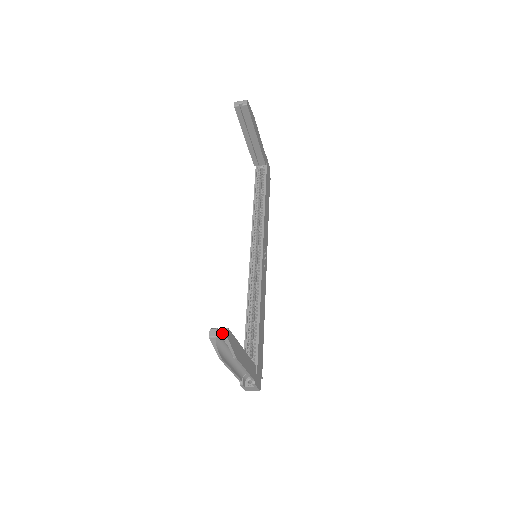
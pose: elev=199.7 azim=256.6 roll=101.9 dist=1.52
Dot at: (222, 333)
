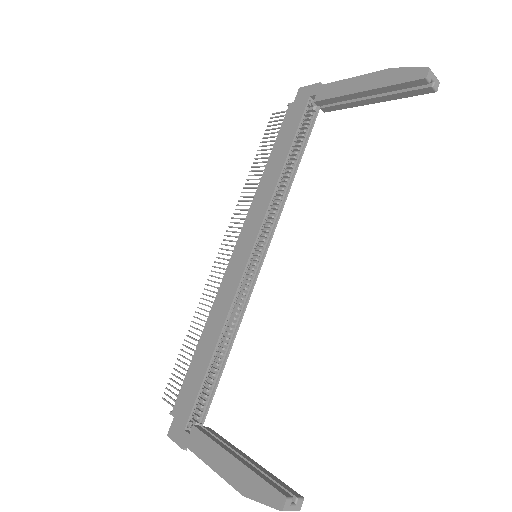
Dot at: (297, 507)
